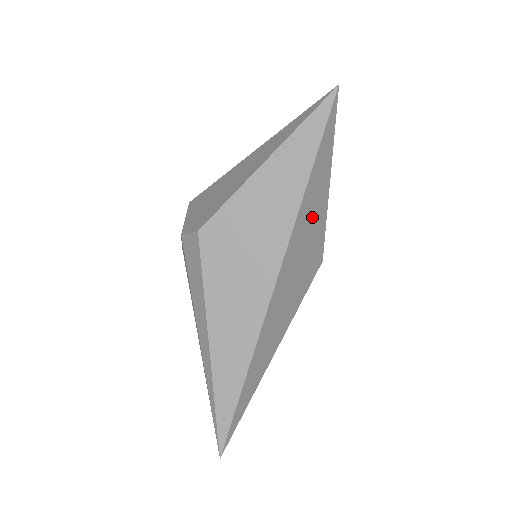
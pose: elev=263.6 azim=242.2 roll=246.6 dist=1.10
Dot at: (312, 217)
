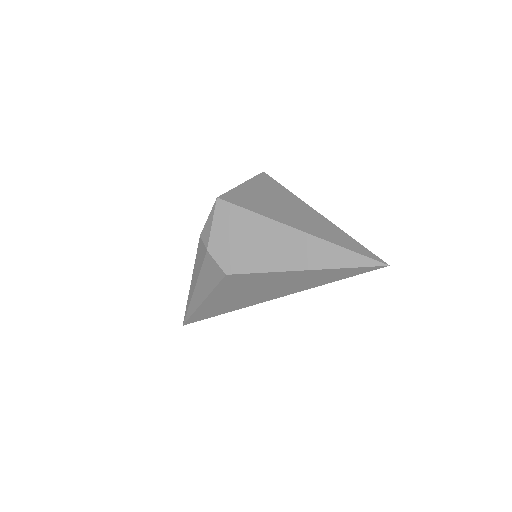
Dot at: occluded
